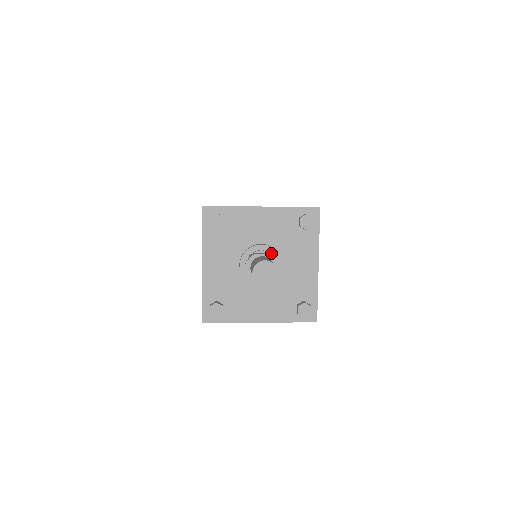
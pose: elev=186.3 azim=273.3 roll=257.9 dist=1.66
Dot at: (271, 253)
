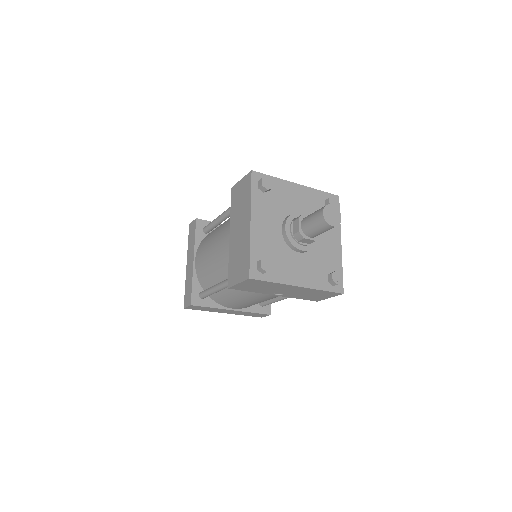
Dot at: occluded
